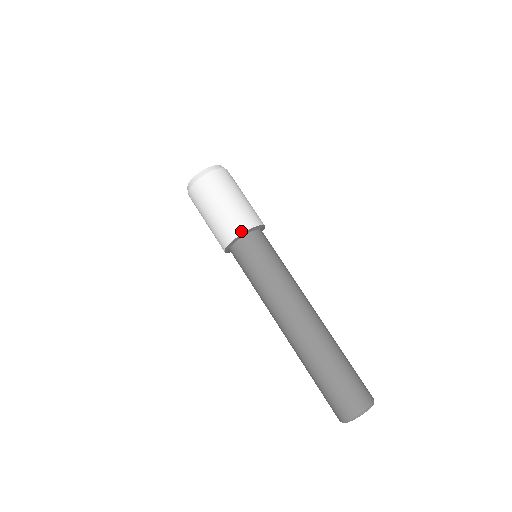
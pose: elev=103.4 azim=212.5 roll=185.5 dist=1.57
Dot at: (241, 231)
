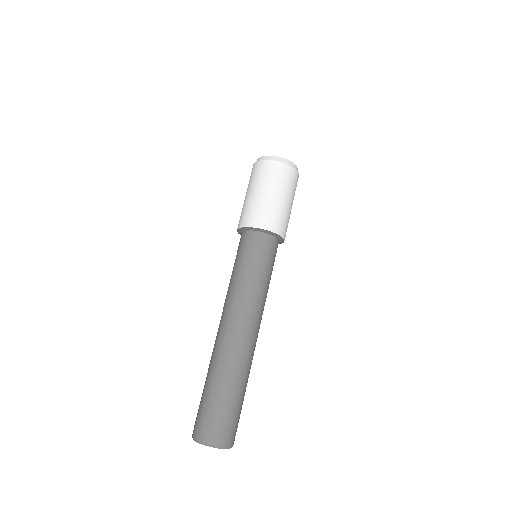
Dot at: (246, 224)
